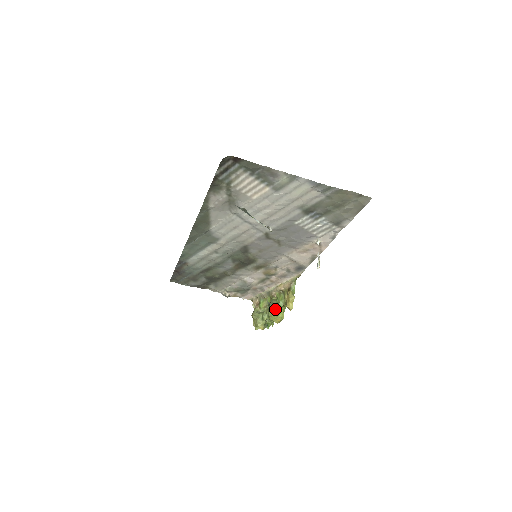
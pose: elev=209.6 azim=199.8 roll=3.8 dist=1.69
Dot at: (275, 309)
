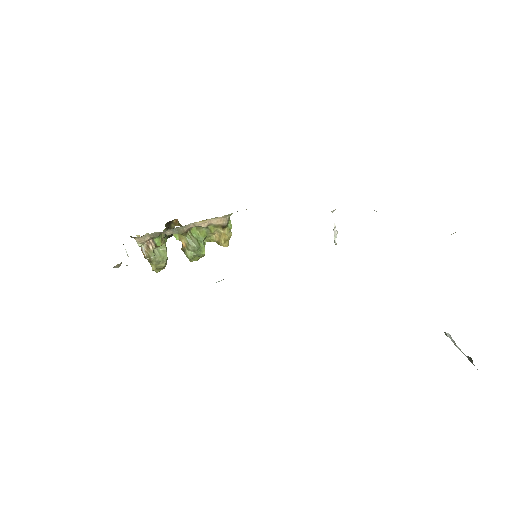
Dot at: (201, 252)
